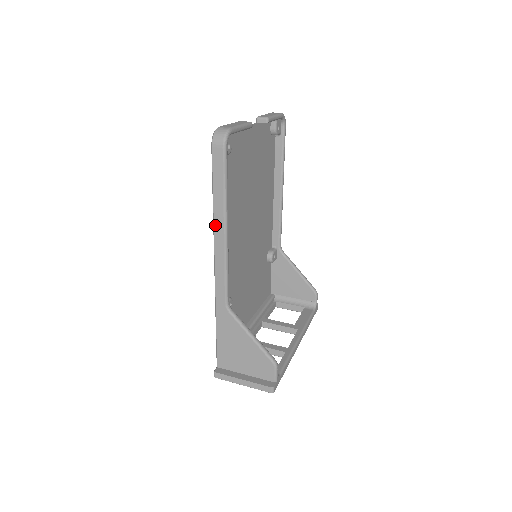
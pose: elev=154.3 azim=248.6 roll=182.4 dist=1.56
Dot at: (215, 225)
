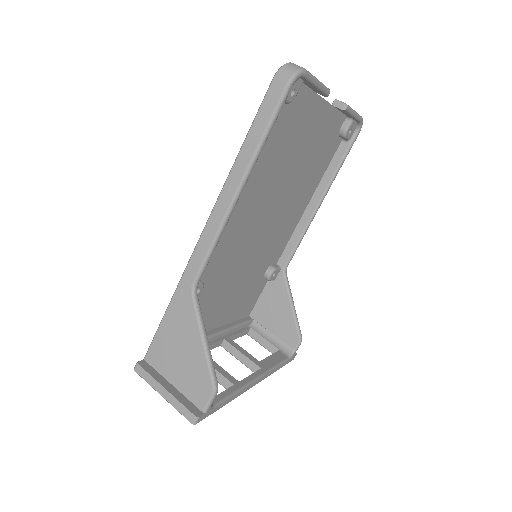
Dot at: (229, 178)
